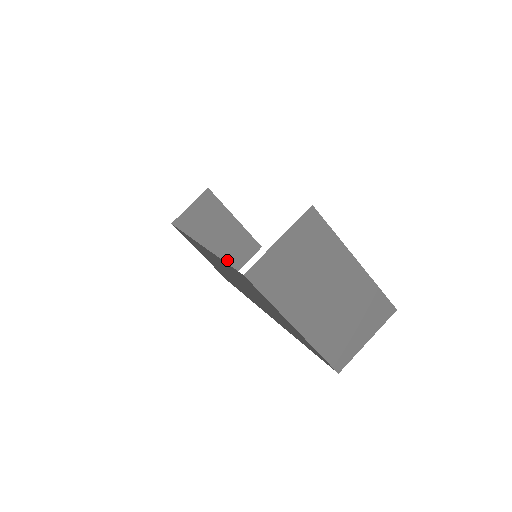
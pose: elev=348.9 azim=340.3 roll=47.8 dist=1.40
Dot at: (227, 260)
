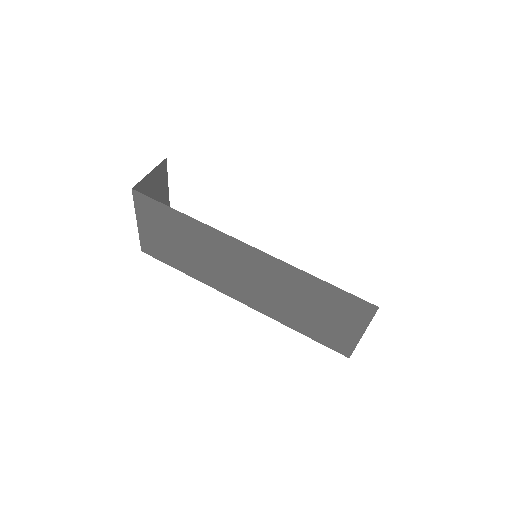
Dot at: occluded
